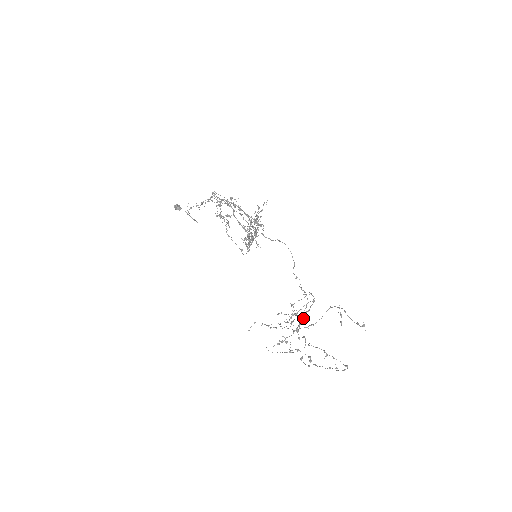
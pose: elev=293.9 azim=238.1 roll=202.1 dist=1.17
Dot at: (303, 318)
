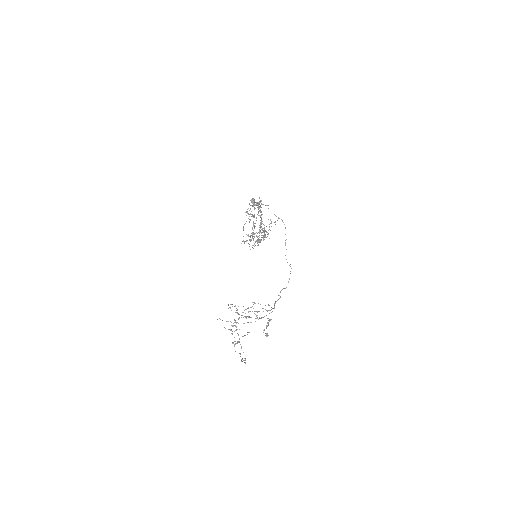
Dot at: occluded
